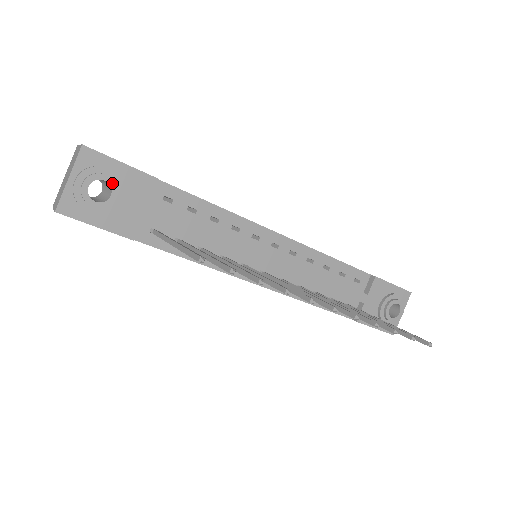
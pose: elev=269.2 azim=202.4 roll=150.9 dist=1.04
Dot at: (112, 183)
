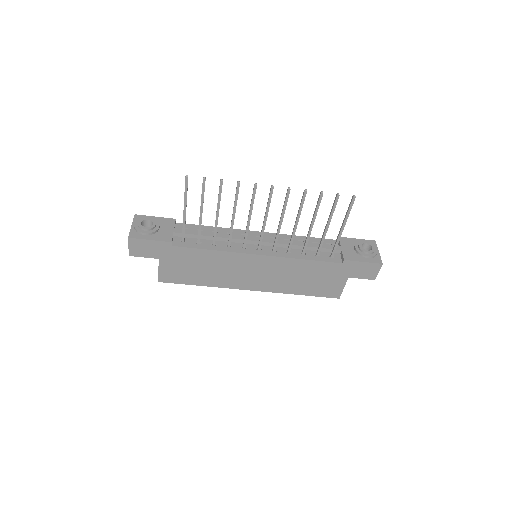
Dot at: (152, 220)
